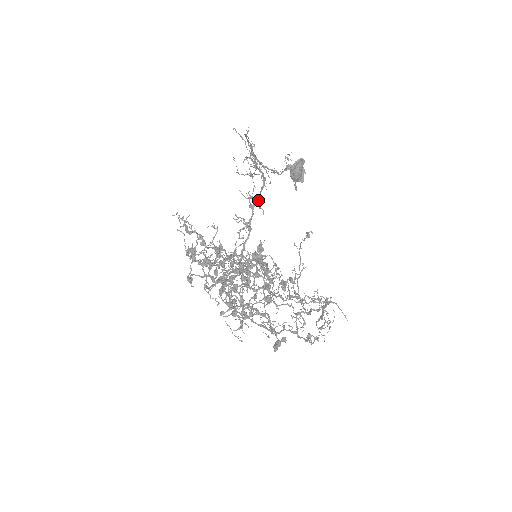
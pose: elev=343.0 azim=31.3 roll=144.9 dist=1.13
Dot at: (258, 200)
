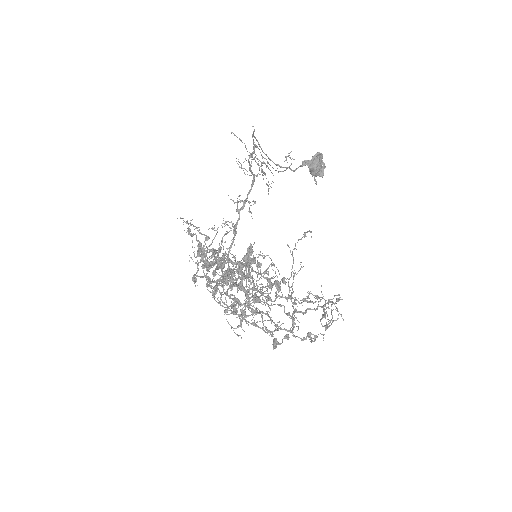
Dot at: (244, 204)
